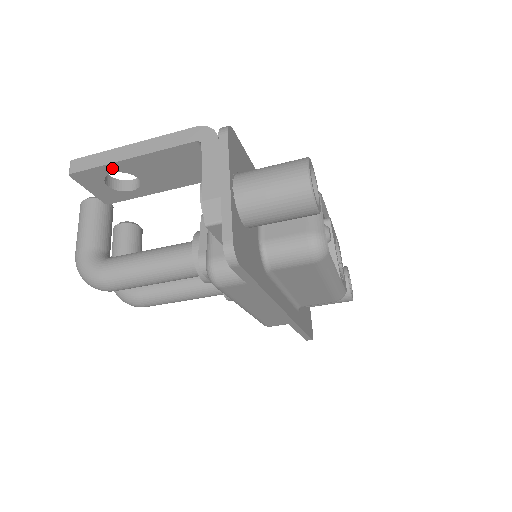
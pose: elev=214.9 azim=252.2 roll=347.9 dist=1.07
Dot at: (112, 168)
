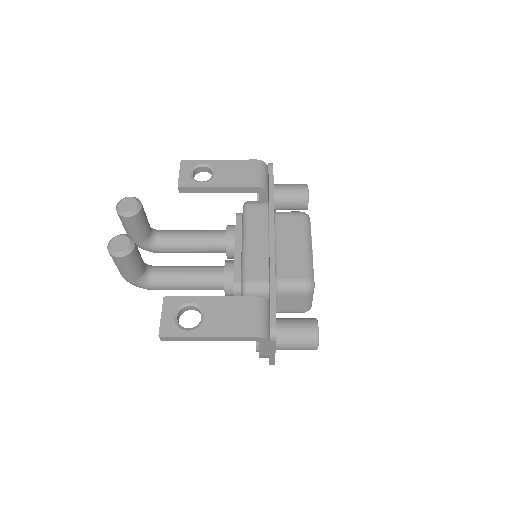
Dot at: occluded
